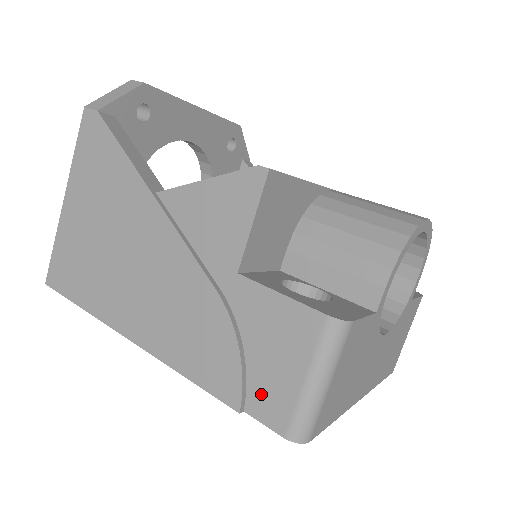
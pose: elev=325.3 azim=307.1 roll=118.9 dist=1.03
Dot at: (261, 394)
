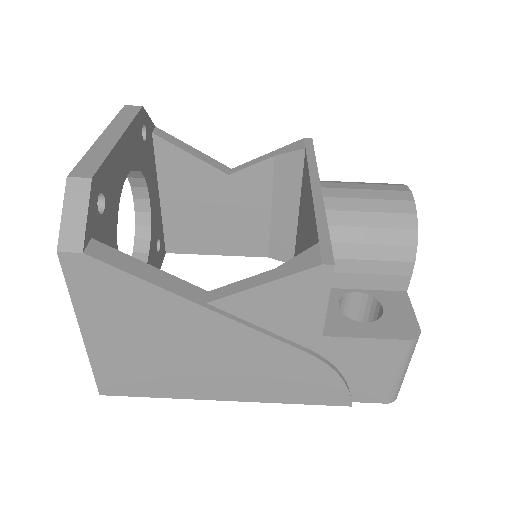
Dot at: (363, 391)
